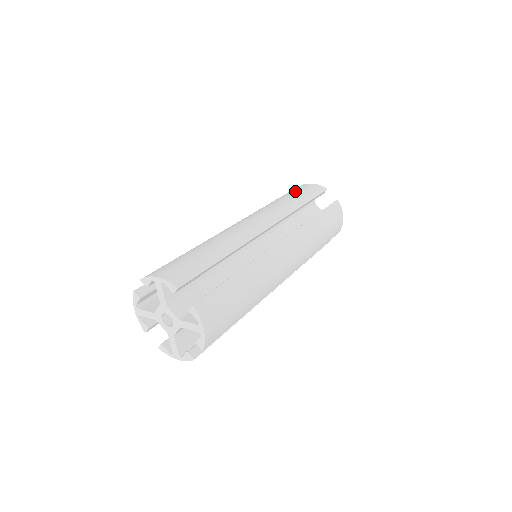
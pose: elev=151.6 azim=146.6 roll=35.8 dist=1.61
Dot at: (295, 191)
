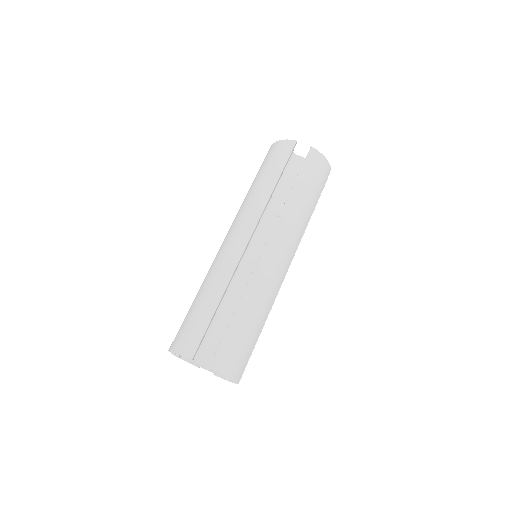
Dot at: (266, 163)
